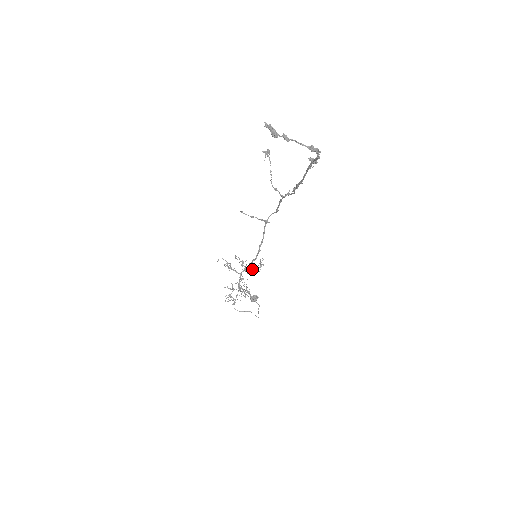
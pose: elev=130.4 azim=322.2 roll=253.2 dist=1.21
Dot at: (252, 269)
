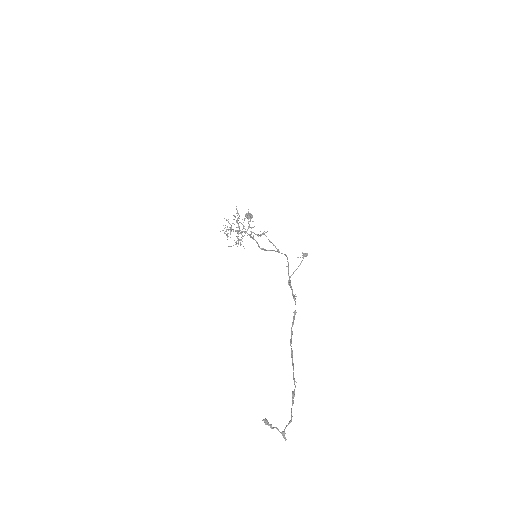
Dot at: (253, 232)
